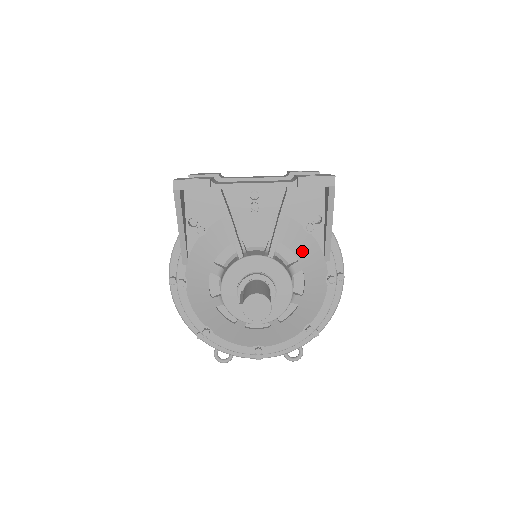
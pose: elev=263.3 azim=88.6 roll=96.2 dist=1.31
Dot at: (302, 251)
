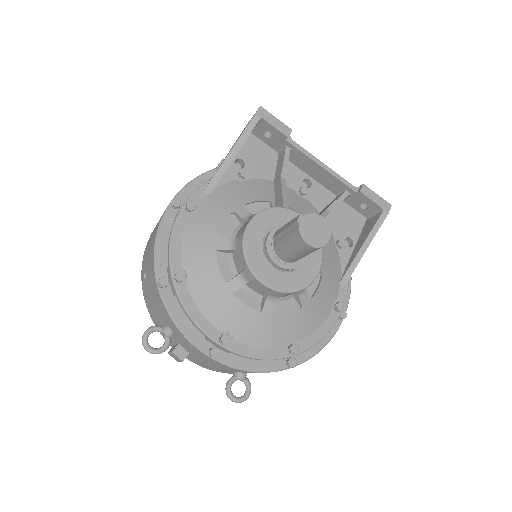
Dot at: (328, 257)
